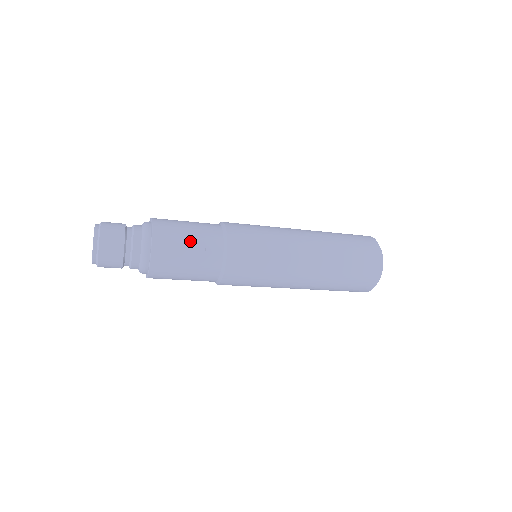
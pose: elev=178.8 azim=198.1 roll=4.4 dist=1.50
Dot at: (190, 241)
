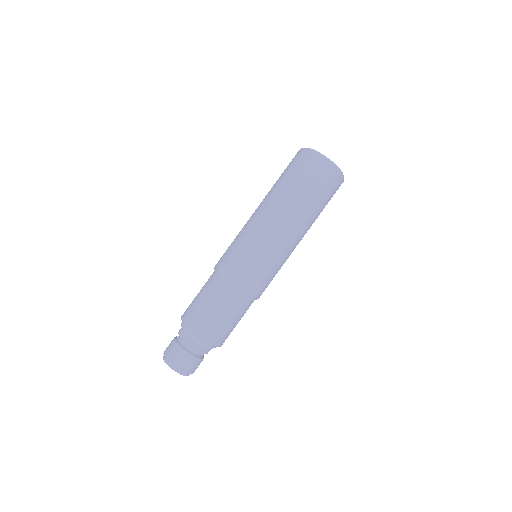
Dot at: (227, 318)
